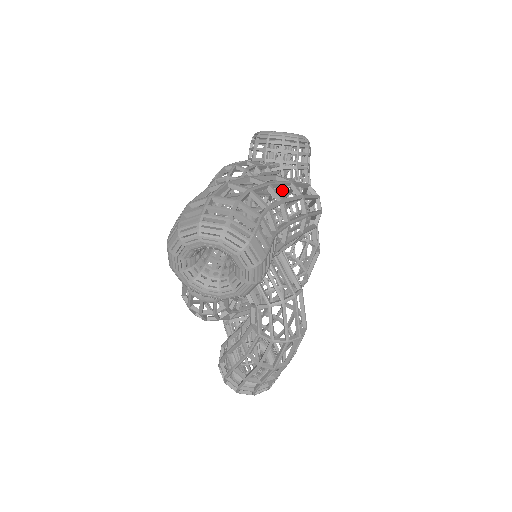
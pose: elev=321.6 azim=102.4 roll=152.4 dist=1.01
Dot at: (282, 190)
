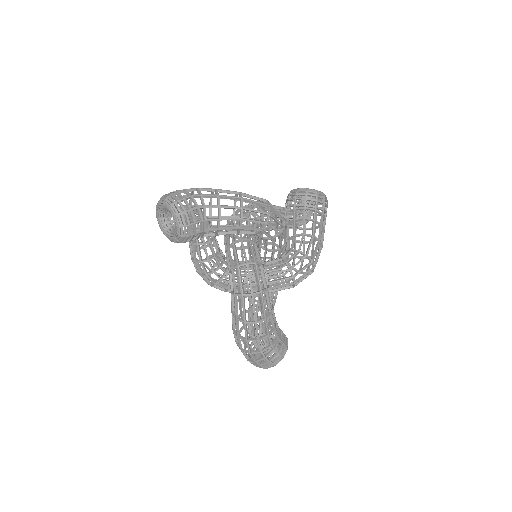
Dot at: occluded
